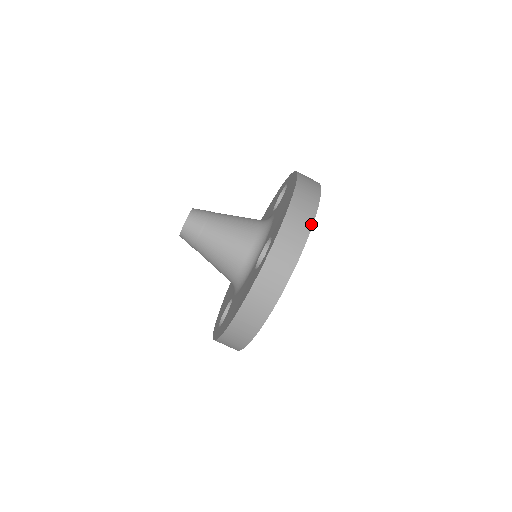
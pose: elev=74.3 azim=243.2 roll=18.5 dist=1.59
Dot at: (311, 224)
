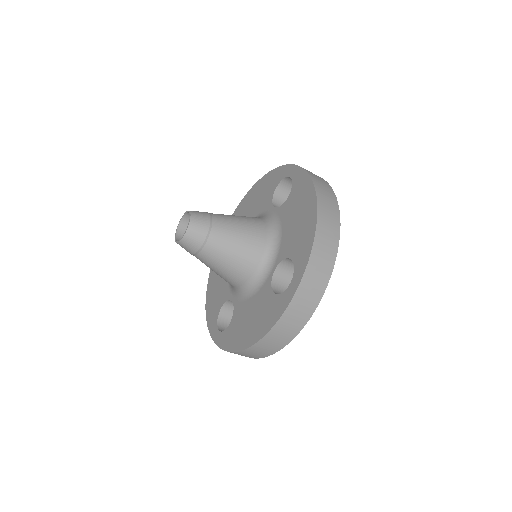
Dot at: (336, 250)
